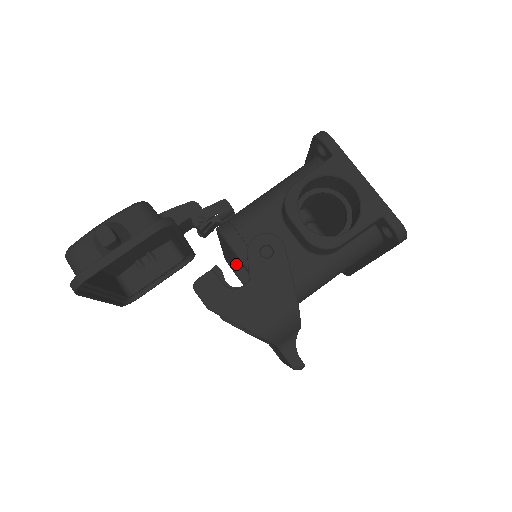
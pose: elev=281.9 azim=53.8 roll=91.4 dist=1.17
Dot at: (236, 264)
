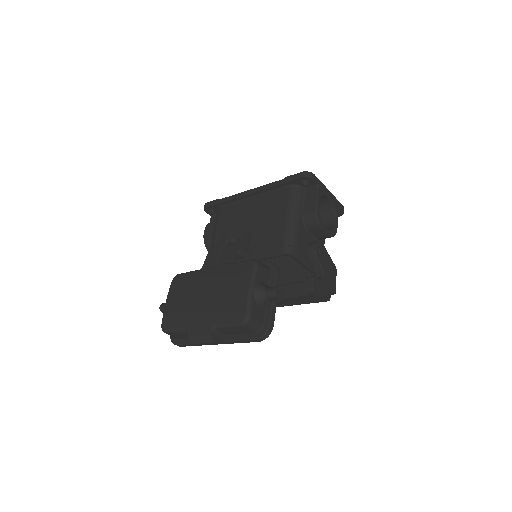
Dot at: occluded
